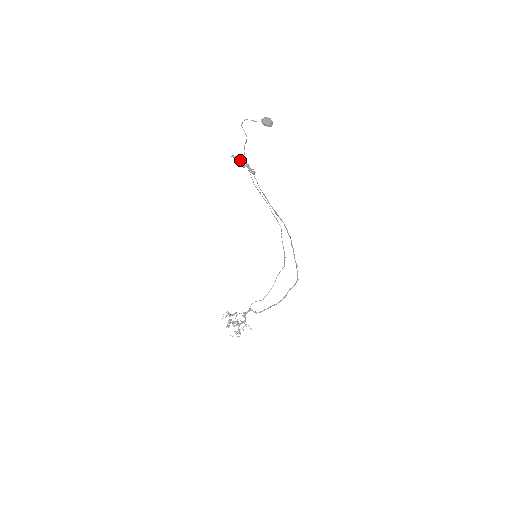
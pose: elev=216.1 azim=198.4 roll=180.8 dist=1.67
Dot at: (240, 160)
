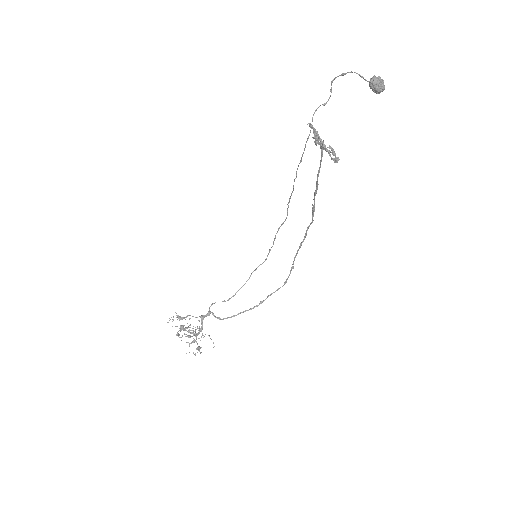
Dot at: (317, 133)
